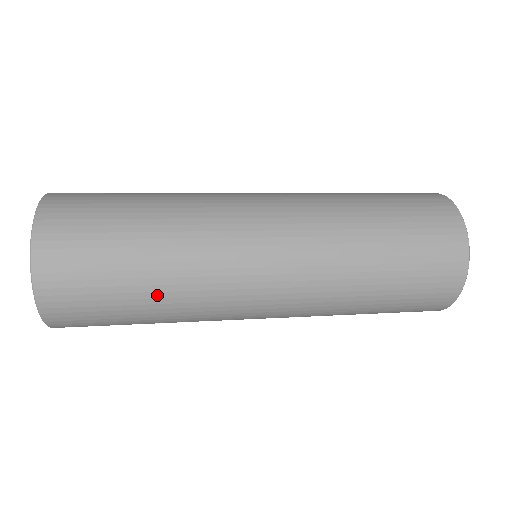
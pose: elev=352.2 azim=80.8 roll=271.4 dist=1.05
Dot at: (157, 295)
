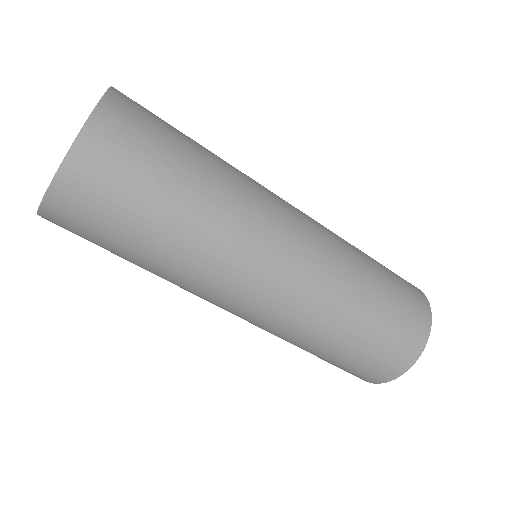
Dot at: (173, 239)
